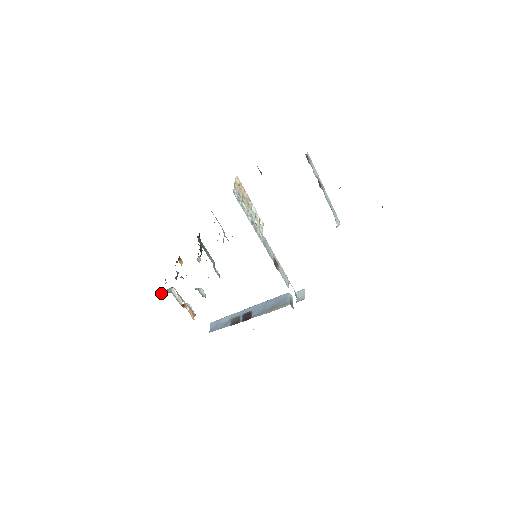
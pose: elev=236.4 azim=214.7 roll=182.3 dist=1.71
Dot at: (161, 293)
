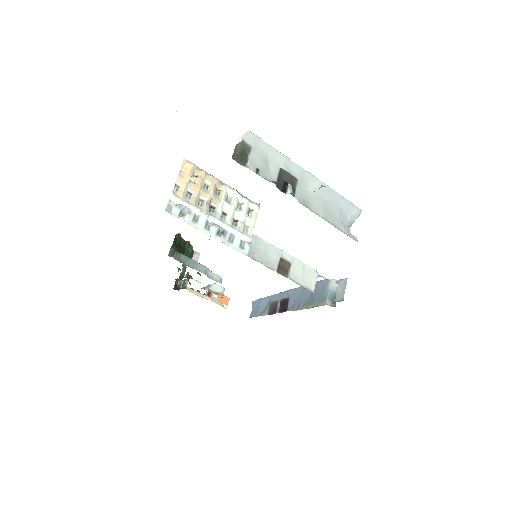
Dot at: (179, 285)
